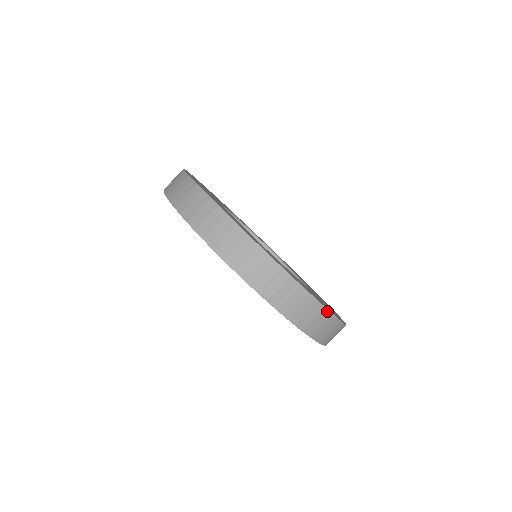
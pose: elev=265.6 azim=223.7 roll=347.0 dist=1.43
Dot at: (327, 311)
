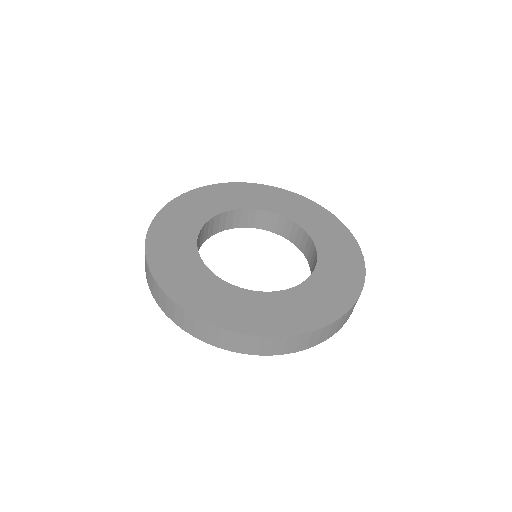
Dot at: (351, 308)
